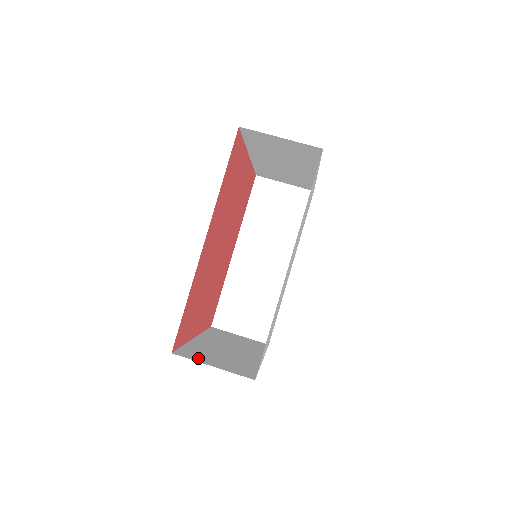
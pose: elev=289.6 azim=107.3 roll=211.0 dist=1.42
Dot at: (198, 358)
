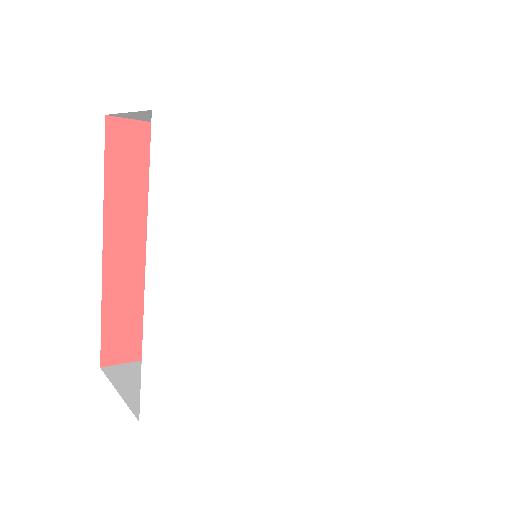
Dot at: occluded
